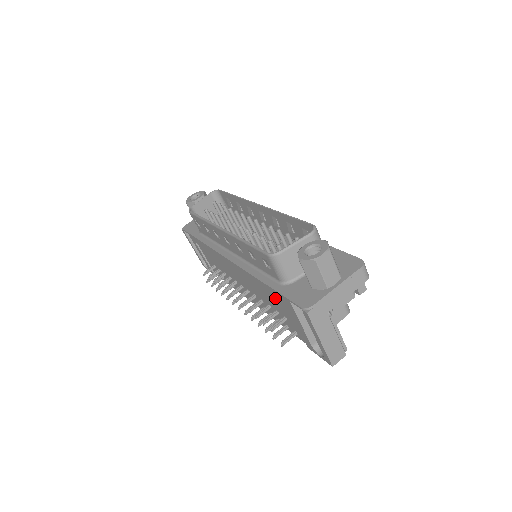
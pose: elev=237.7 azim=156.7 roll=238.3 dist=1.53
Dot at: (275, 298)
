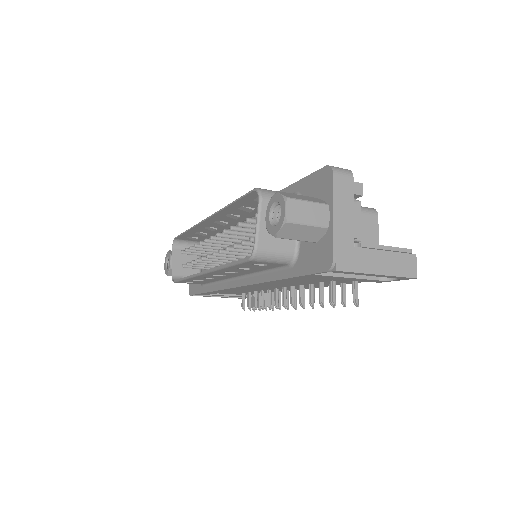
Dot at: occluded
